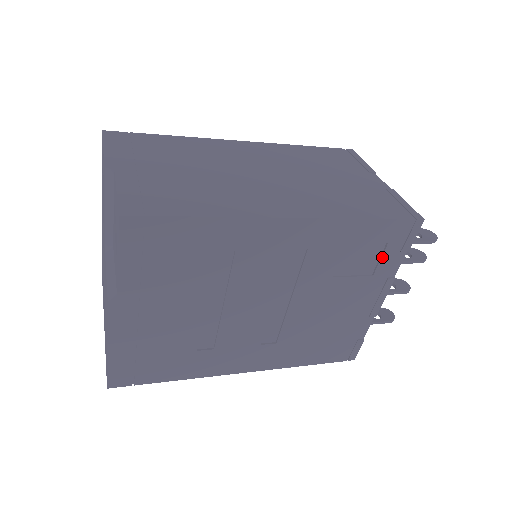
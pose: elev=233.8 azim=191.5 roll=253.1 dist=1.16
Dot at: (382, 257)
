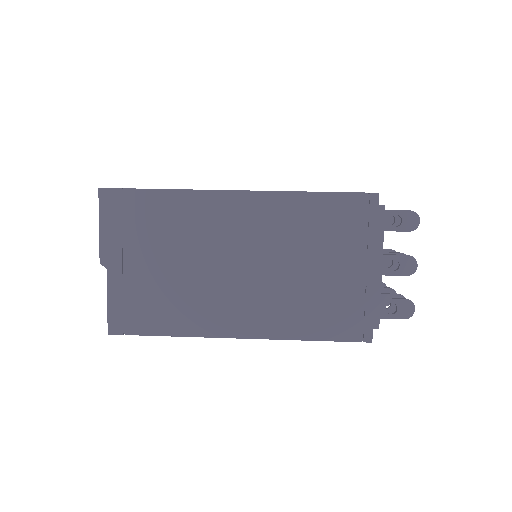
Dot at: occluded
